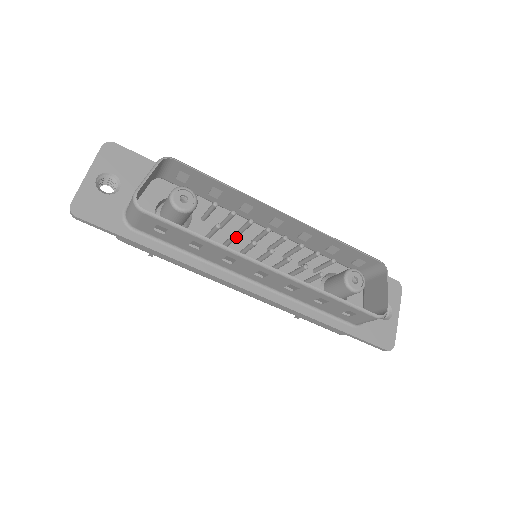
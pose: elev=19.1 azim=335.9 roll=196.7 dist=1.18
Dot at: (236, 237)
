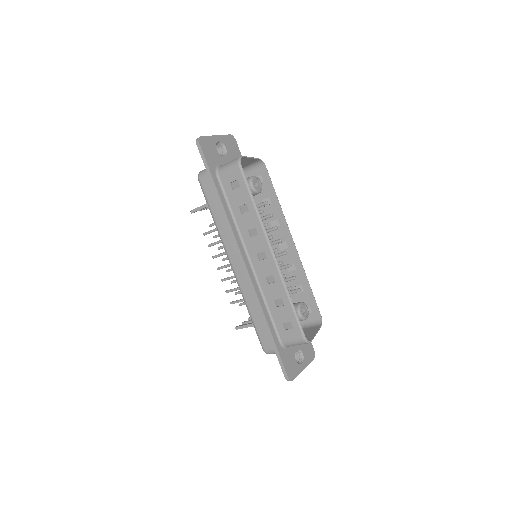
Dot at: (266, 225)
